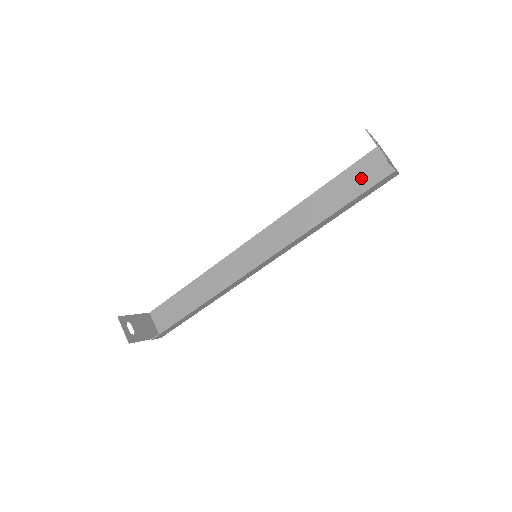
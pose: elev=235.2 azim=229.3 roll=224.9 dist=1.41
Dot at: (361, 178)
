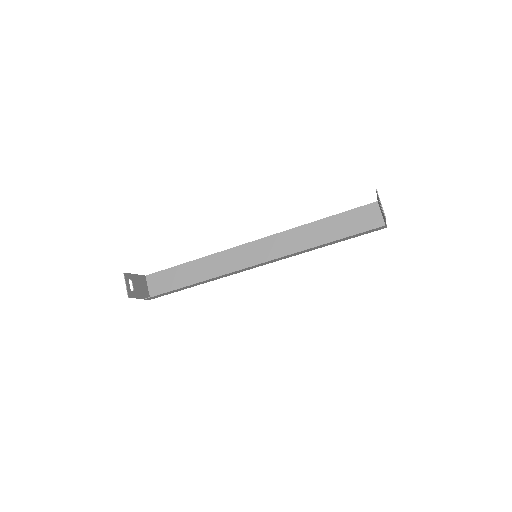
Dot at: (357, 221)
